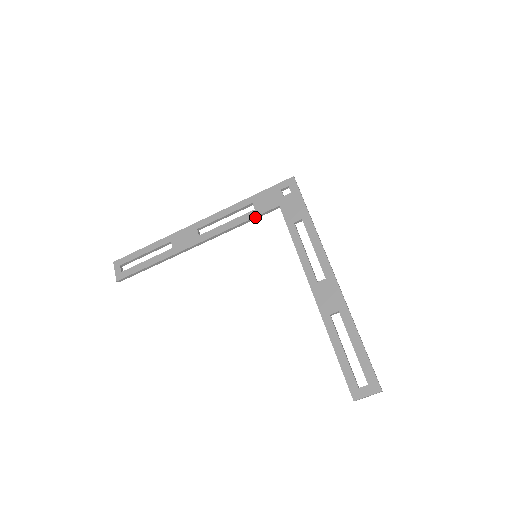
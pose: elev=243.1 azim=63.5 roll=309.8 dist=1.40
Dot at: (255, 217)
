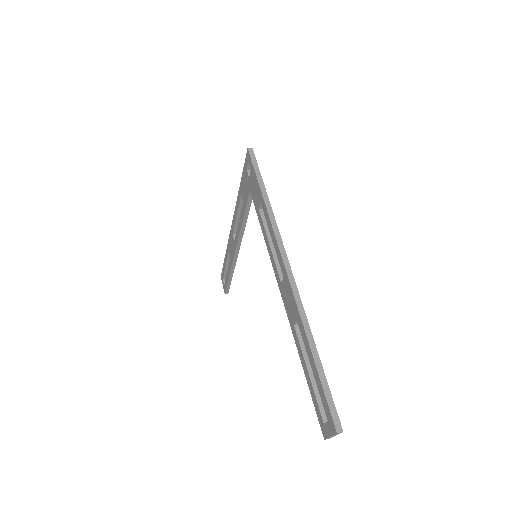
Dot at: (246, 210)
